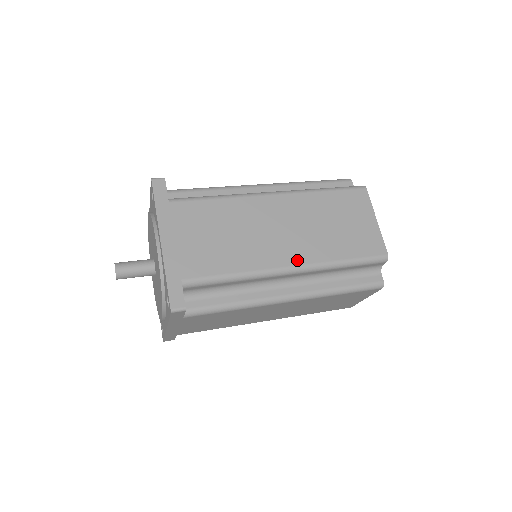
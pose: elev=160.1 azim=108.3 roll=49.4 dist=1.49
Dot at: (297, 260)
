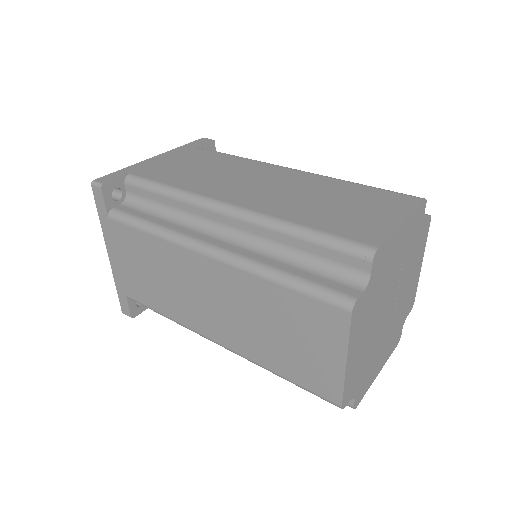
Dot at: (222, 340)
